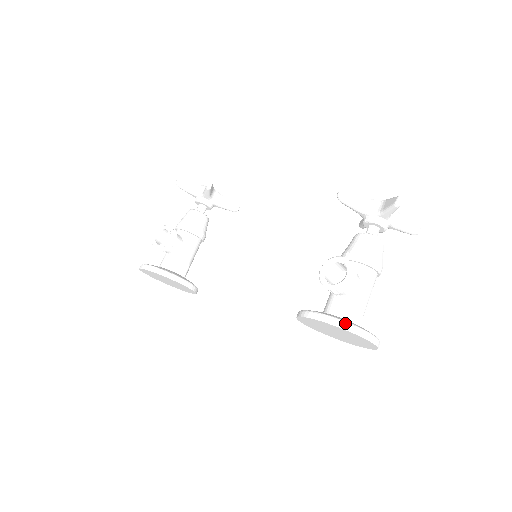
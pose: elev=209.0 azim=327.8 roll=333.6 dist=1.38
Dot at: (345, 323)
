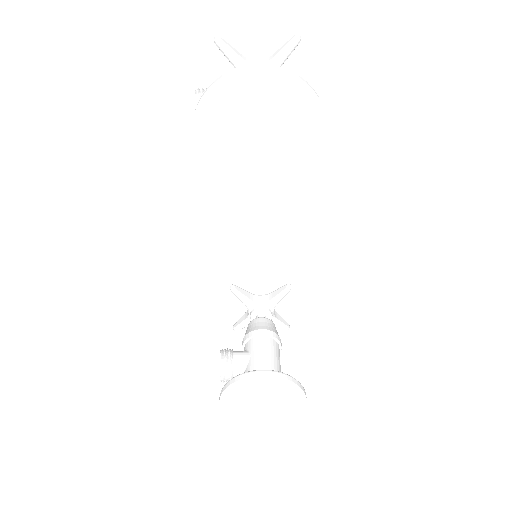
Dot at: (200, 99)
